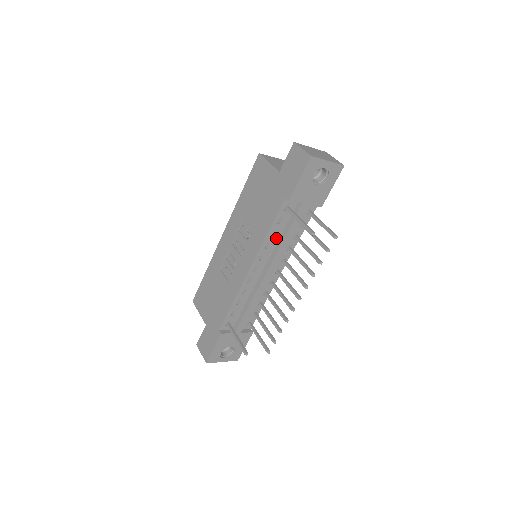
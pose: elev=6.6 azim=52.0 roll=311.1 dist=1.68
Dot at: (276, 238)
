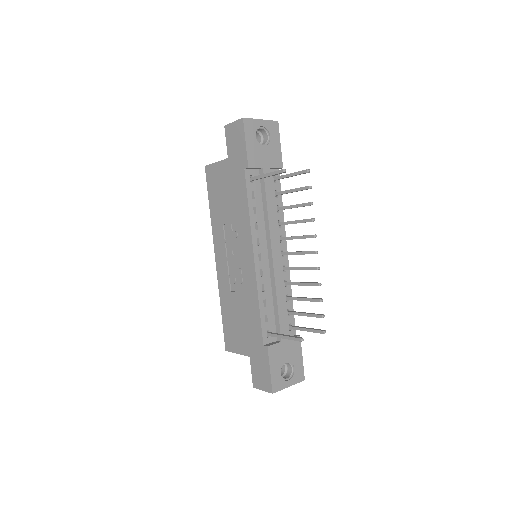
Dot at: (260, 216)
